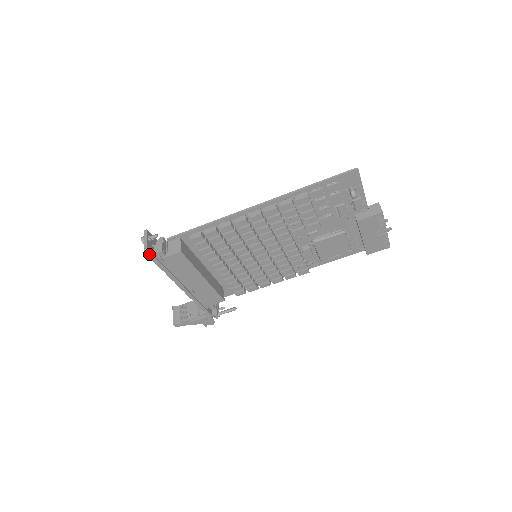
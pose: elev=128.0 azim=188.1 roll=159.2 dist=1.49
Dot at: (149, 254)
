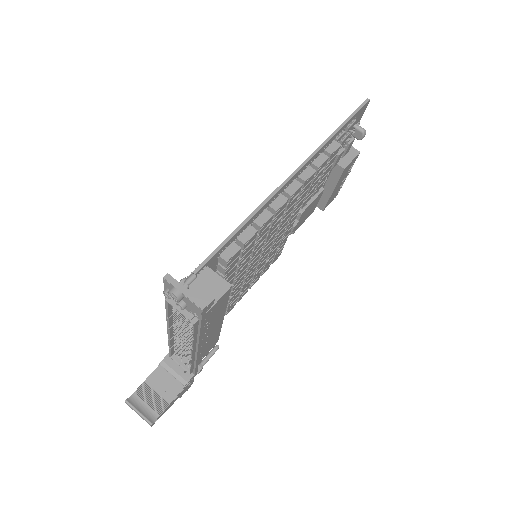
Dot at: (203, 314)
